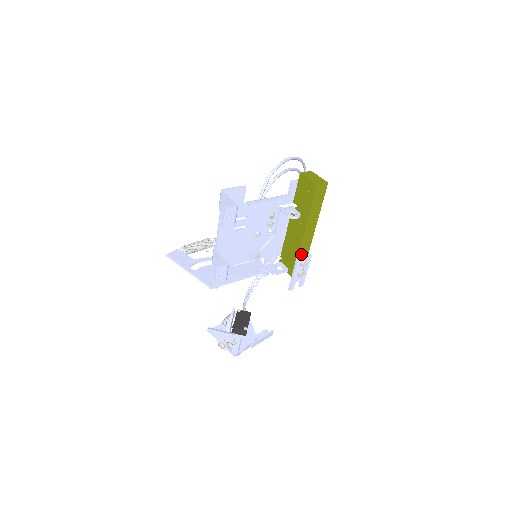
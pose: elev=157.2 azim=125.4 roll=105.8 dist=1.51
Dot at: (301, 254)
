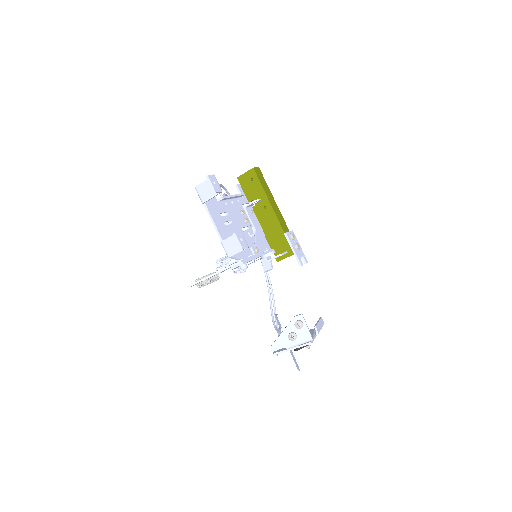
Dot at: (285, 231)
